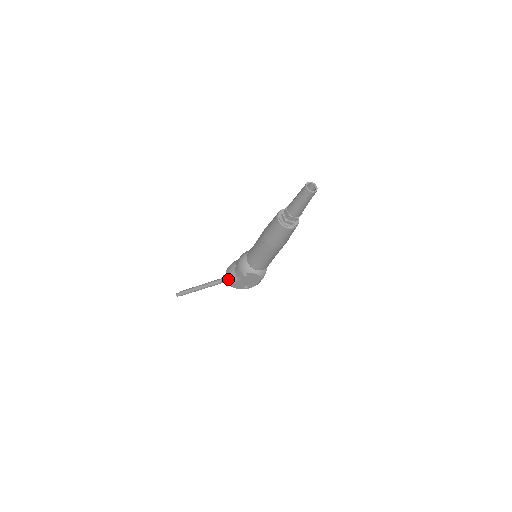
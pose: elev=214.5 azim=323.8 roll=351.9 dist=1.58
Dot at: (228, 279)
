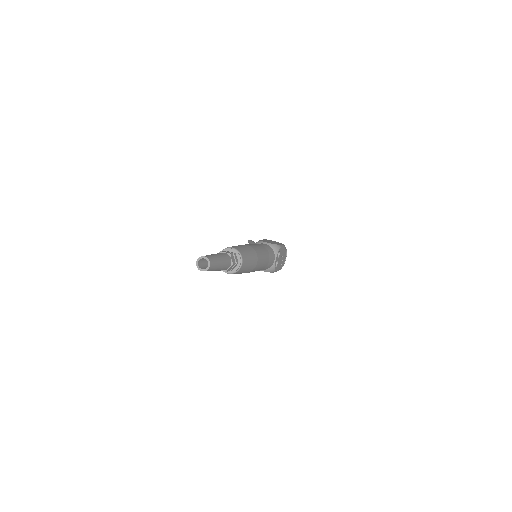
Dot at: occluded
